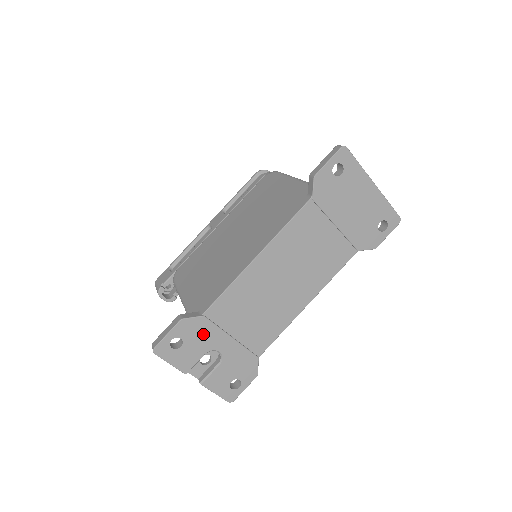
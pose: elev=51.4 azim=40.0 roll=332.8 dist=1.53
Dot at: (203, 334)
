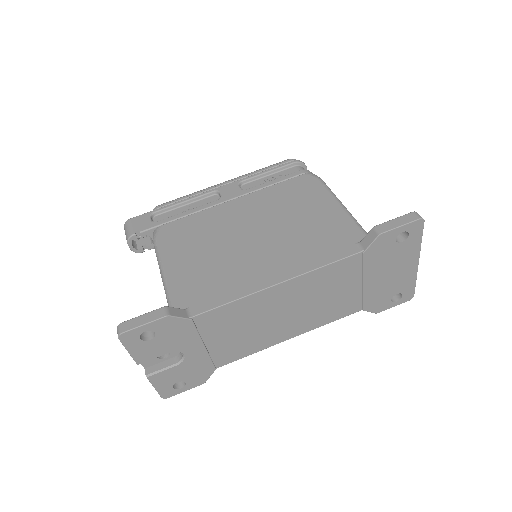
Dot at: (180, 335)
